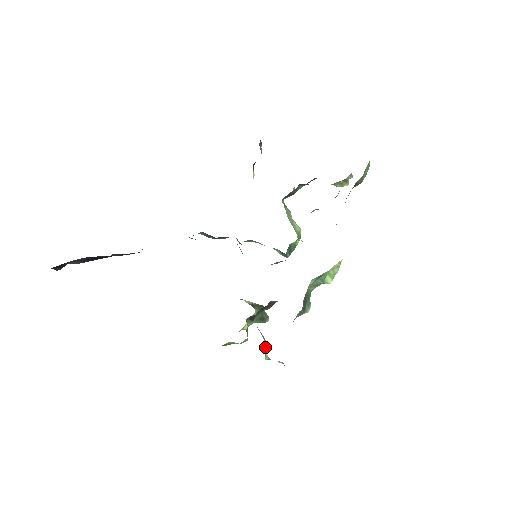
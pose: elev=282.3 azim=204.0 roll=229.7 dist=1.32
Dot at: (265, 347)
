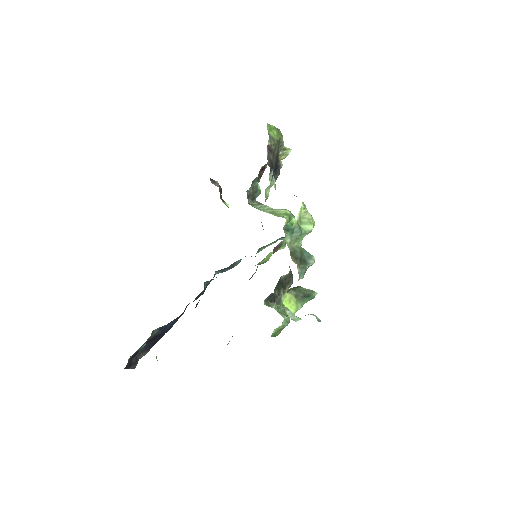
Dot at: (287, 313)
